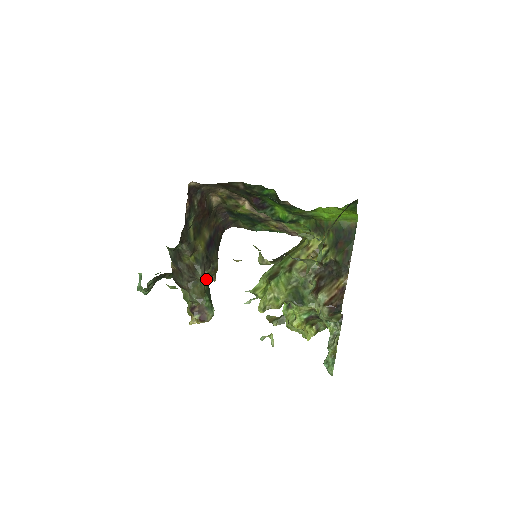
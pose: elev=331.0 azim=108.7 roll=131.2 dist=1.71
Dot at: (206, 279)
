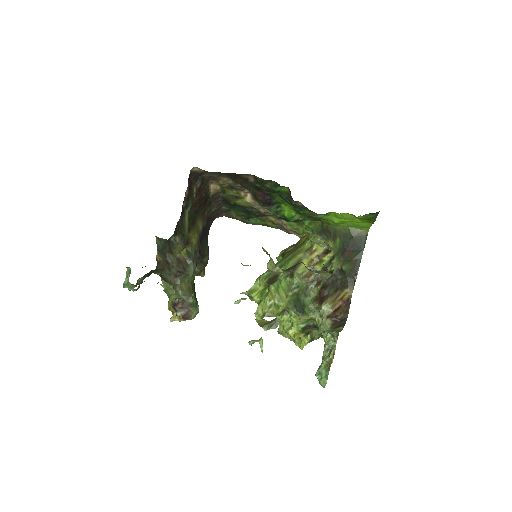
Dot at: (195, 274)
